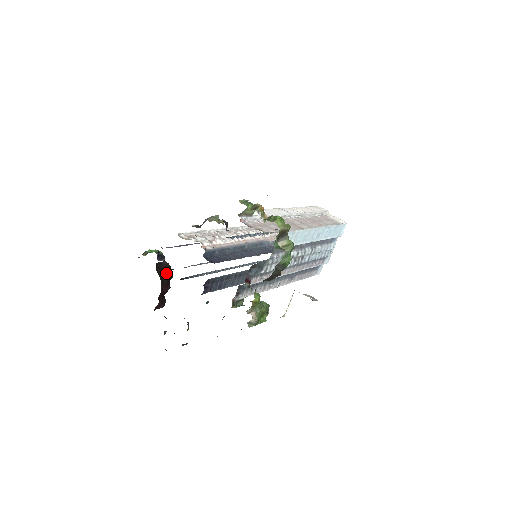
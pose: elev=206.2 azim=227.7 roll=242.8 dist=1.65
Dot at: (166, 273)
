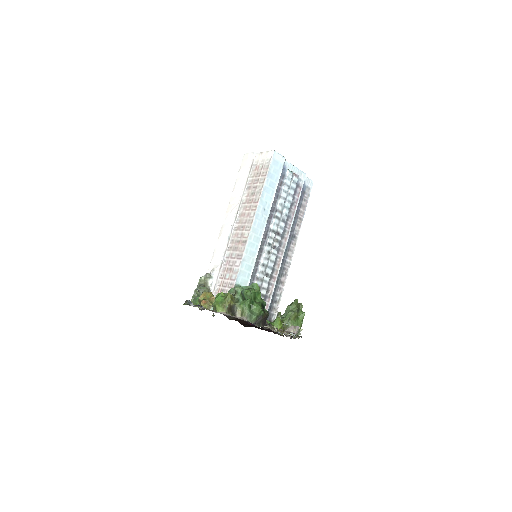
Dot at: occluded
